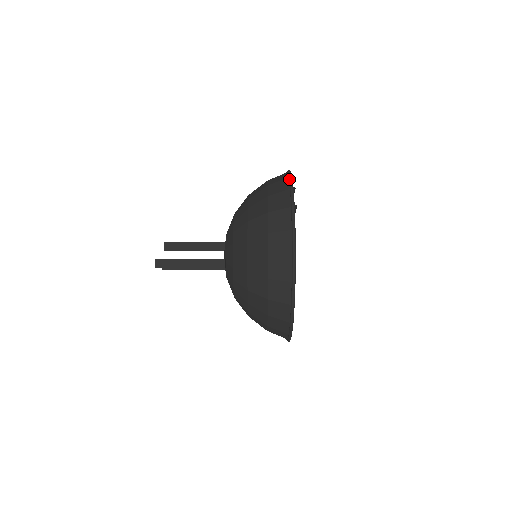
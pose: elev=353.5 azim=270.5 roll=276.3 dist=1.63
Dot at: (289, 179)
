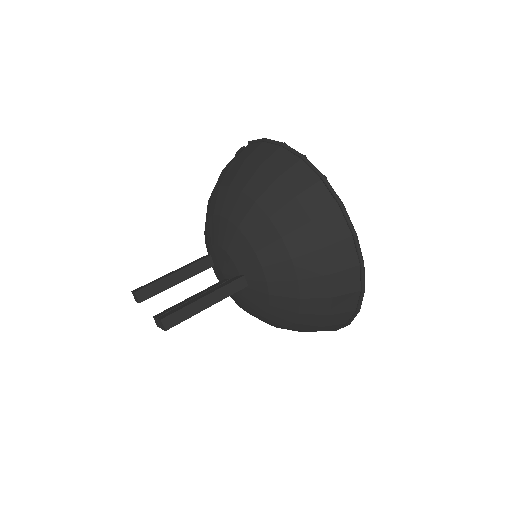
Dot at: (287, 148)
